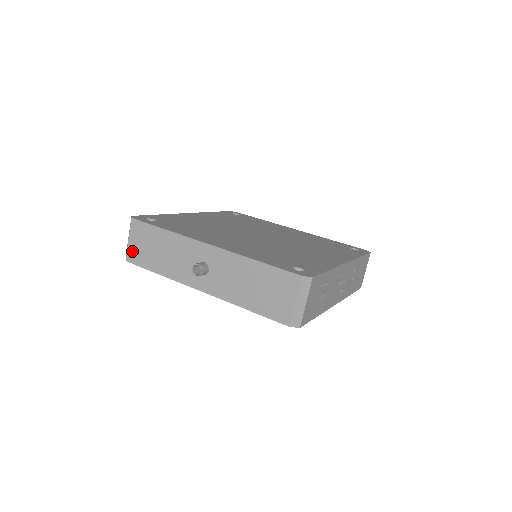
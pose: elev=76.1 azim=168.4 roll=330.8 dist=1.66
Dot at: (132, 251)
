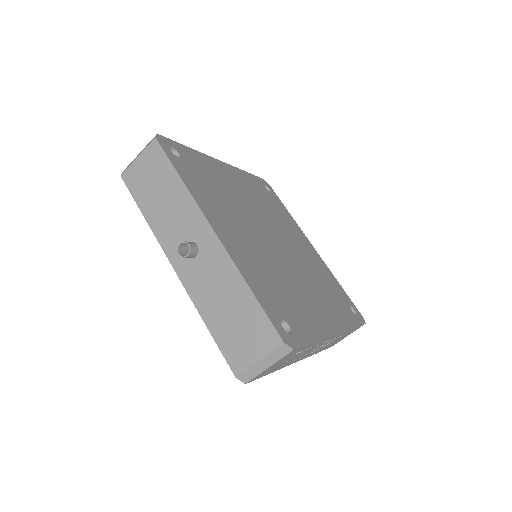
Dot at: (133, 171)
